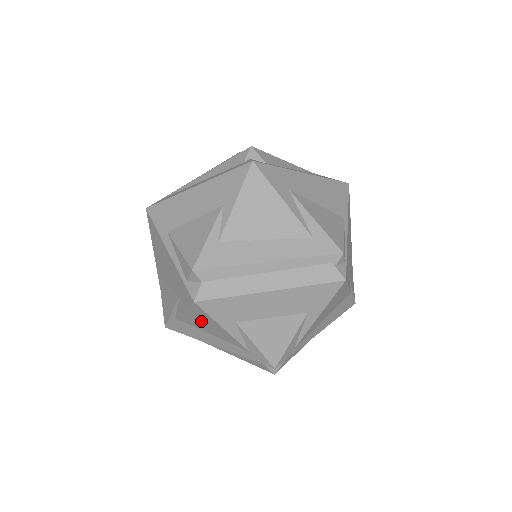
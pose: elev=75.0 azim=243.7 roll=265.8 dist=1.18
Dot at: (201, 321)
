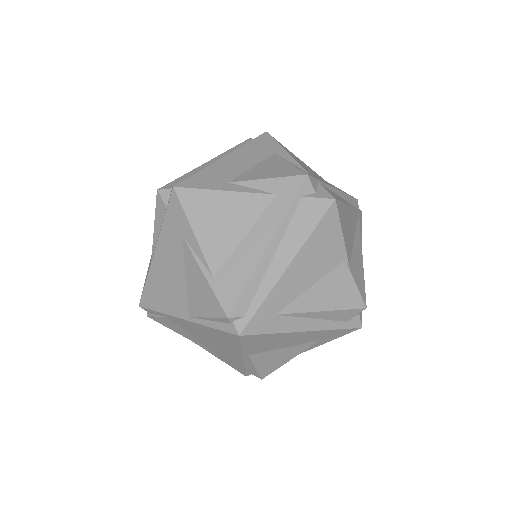
Dot at: (213, 221)
